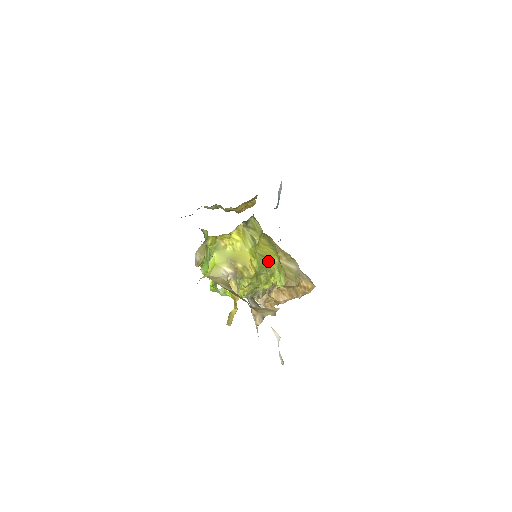
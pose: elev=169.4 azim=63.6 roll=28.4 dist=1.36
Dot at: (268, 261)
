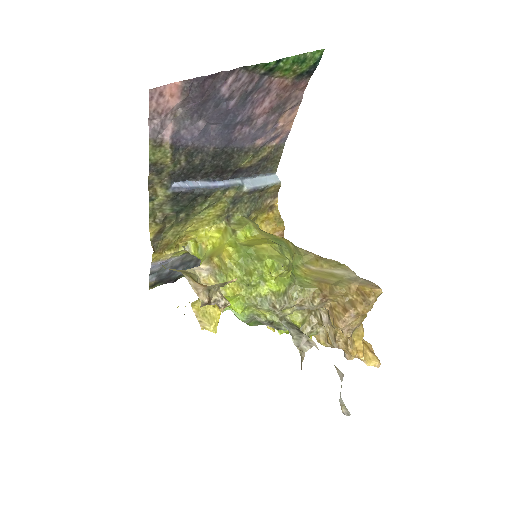
Dot at: (255, 249)
